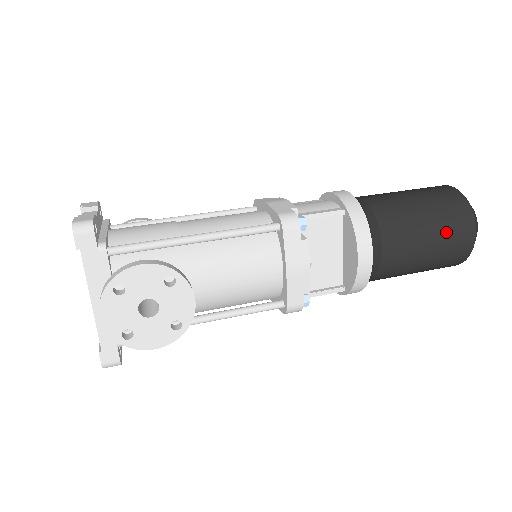
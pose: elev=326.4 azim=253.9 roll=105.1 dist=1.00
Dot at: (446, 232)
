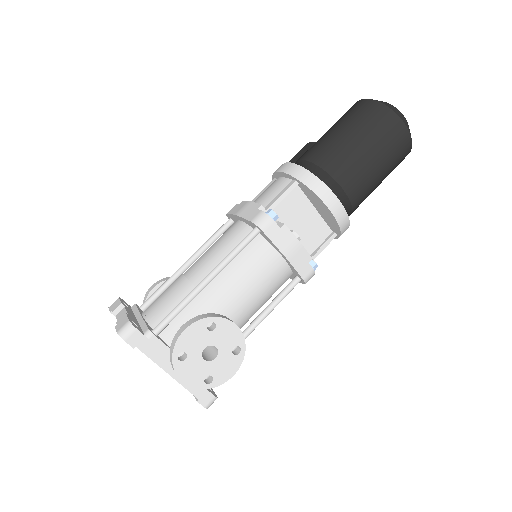
Dot at: (382, 141)
